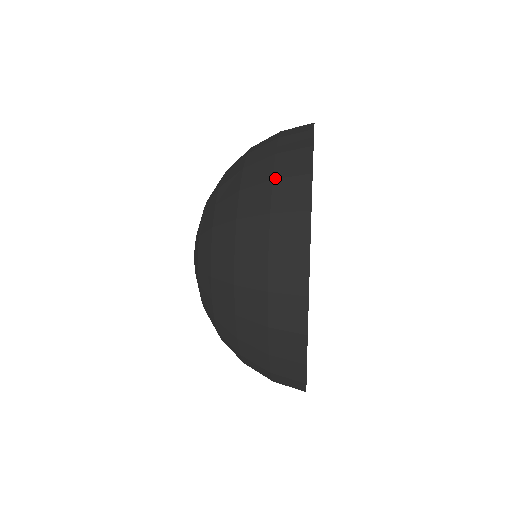
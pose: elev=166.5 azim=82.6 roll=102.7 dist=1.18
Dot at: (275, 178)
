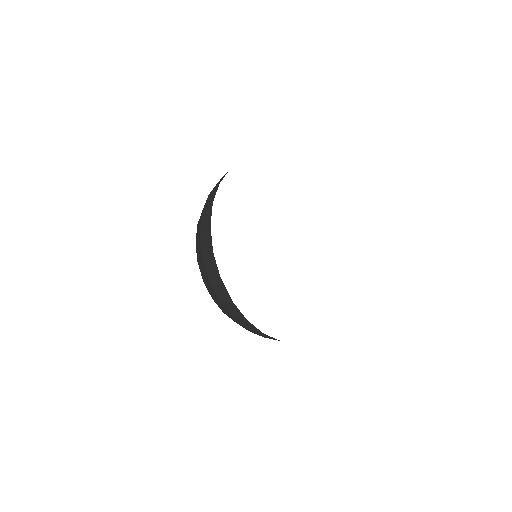
Dot at: (209, 194)
